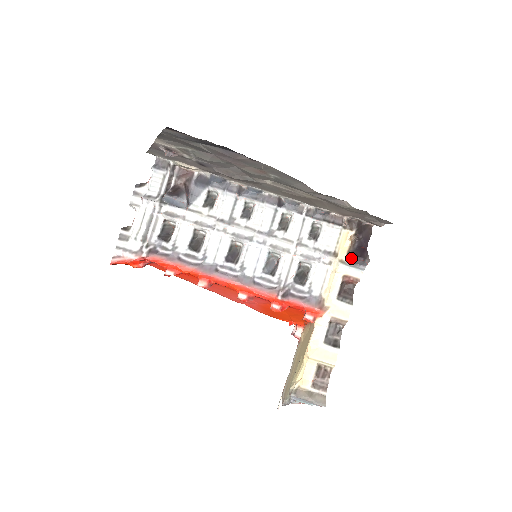
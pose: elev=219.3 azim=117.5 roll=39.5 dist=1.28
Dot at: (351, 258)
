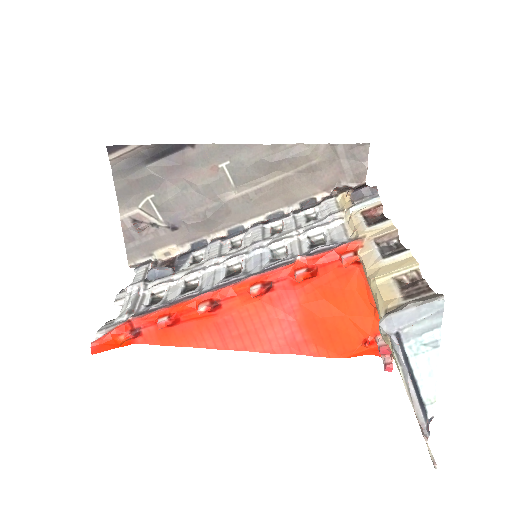
Dot at: (355, 195)
